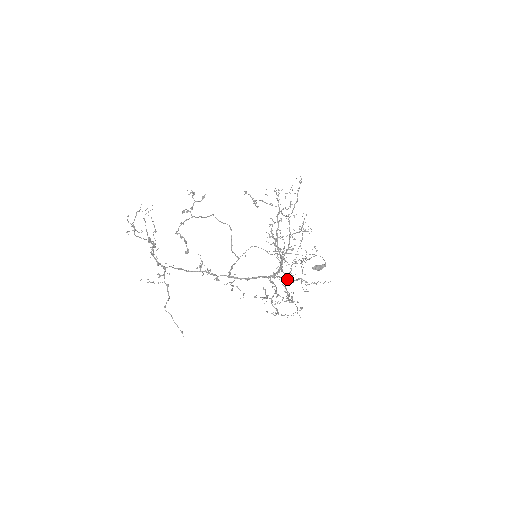
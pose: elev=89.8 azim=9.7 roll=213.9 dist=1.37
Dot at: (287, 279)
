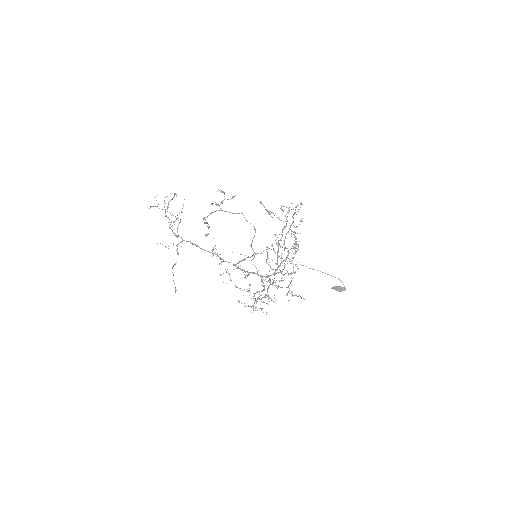
Dot at: (272, 283)
